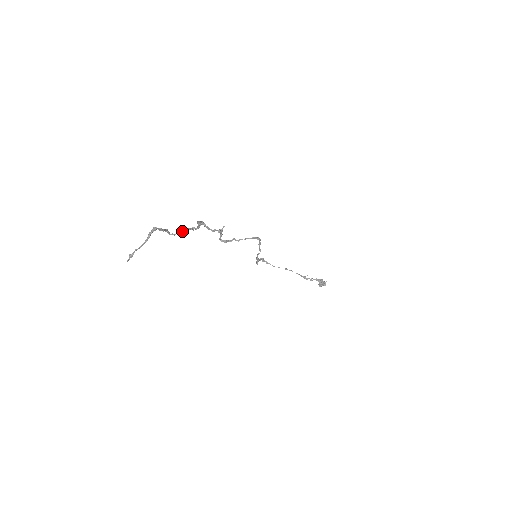
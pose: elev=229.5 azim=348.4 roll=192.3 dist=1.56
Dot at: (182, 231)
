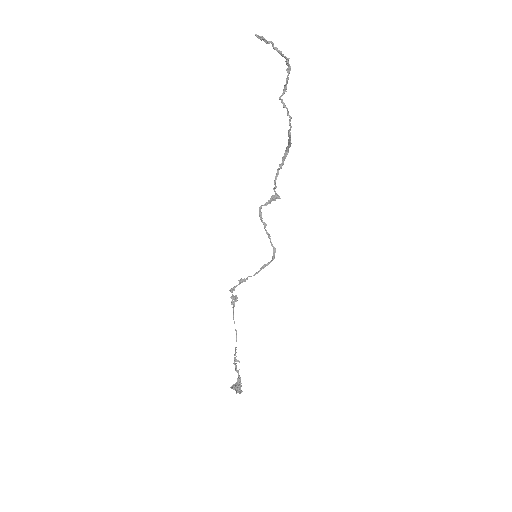
Dot at: occluded
